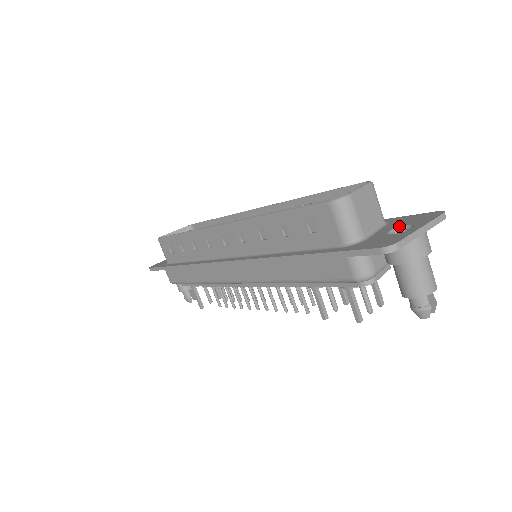
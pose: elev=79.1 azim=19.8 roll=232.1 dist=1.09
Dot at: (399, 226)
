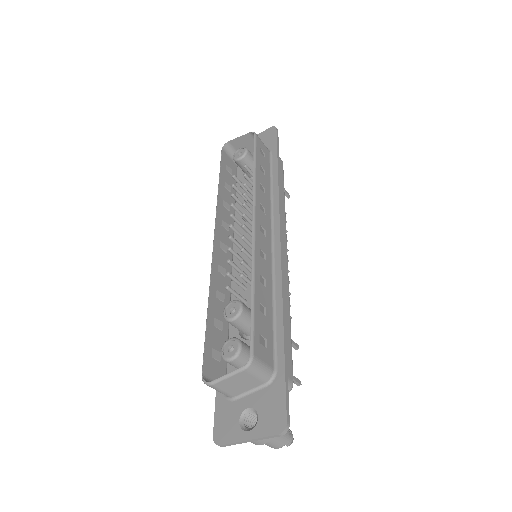
Dot at: (256, 409)
